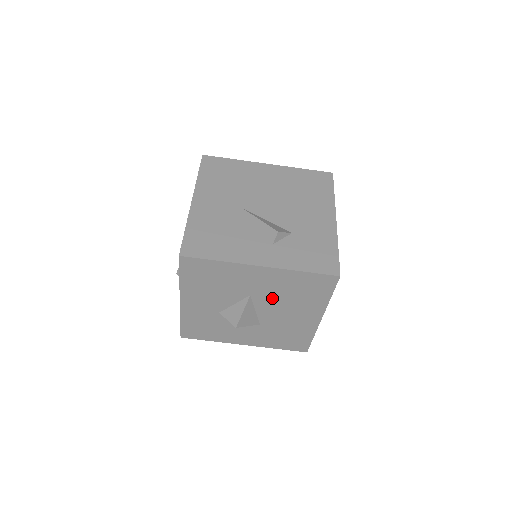
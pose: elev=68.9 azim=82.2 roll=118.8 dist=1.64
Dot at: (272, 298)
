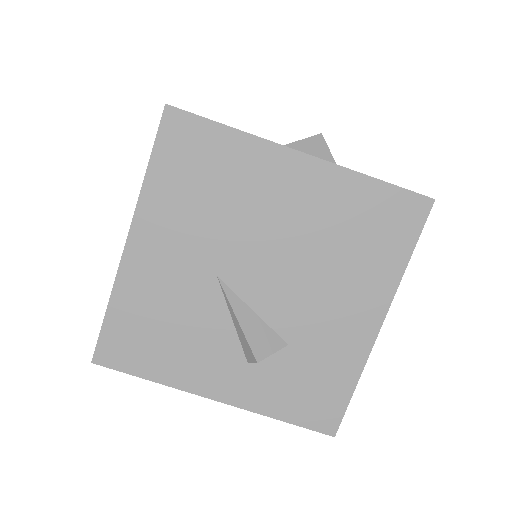
Dot at: occluded
